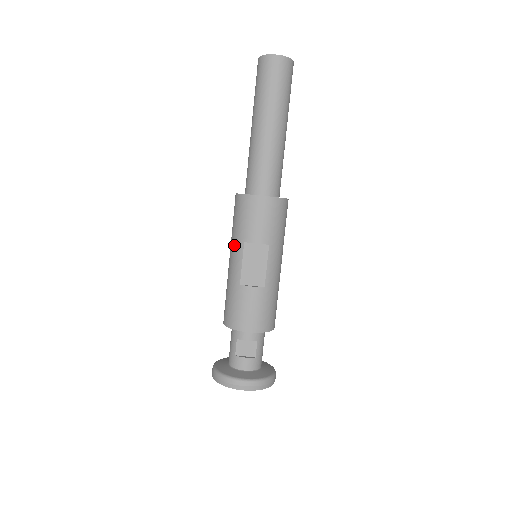
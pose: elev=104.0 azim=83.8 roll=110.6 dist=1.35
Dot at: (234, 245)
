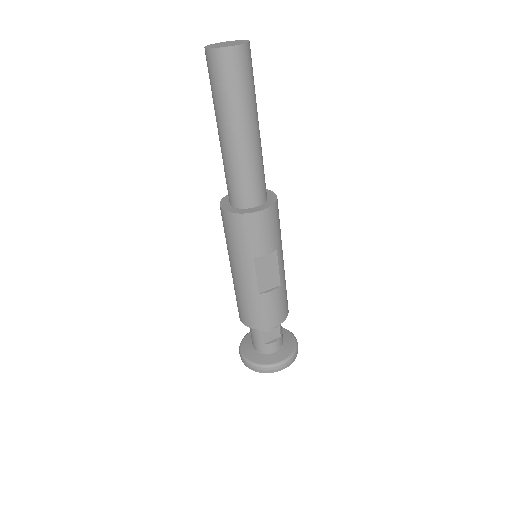
Dot at: (241, 261)
